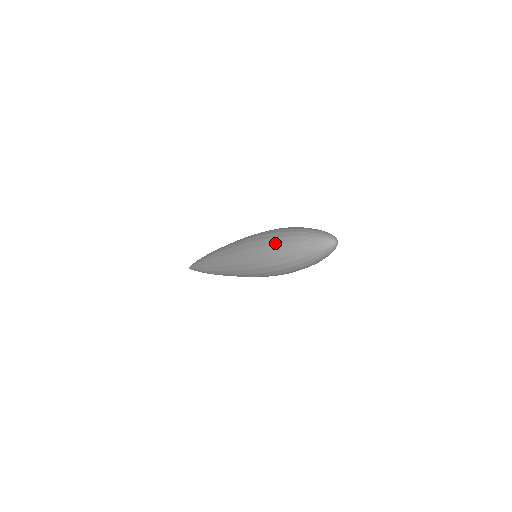
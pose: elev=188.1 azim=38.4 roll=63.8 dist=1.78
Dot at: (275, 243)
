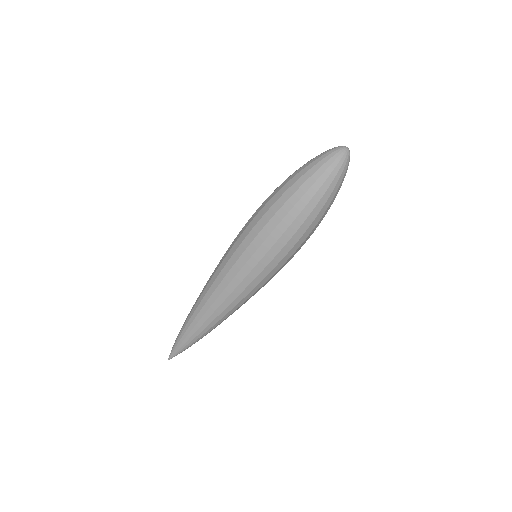
Dot at: occluded
